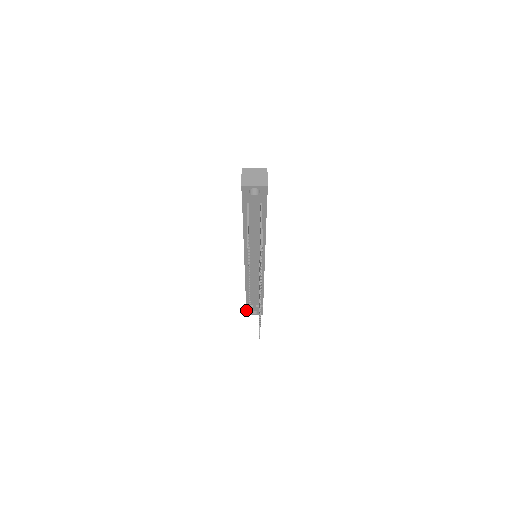
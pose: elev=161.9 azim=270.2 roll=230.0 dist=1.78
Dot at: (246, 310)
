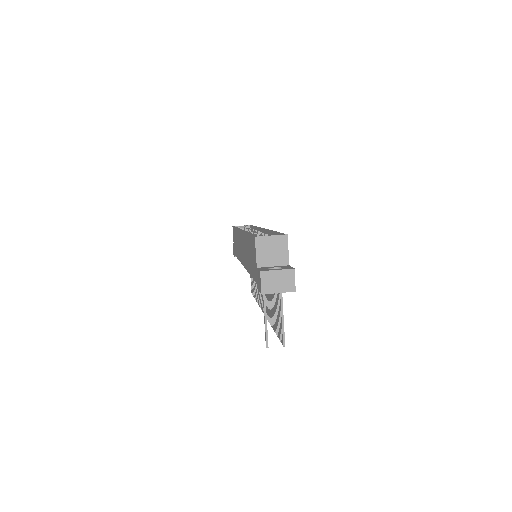
Dot at: (234, 256)
